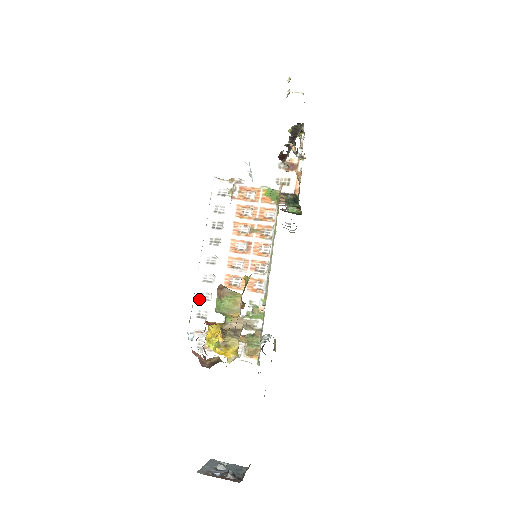
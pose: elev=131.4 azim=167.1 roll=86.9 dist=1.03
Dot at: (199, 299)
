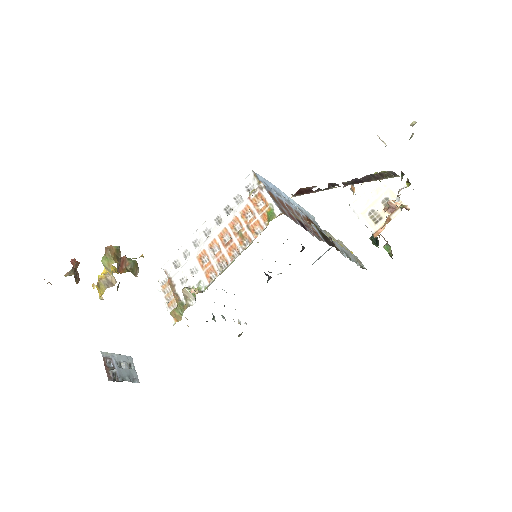
Dot at: (182, 252)
